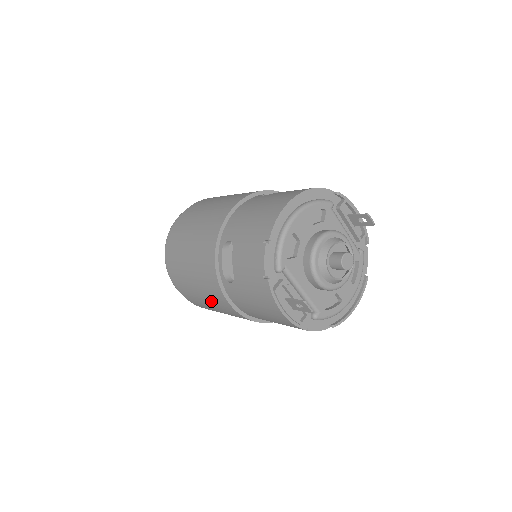
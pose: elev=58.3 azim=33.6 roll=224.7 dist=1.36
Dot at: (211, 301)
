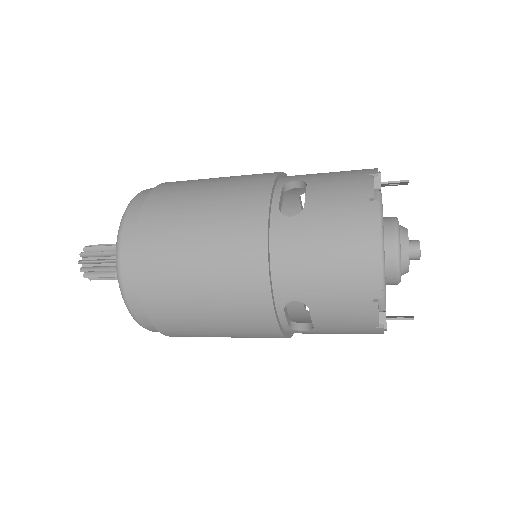
Dot at: occluded
